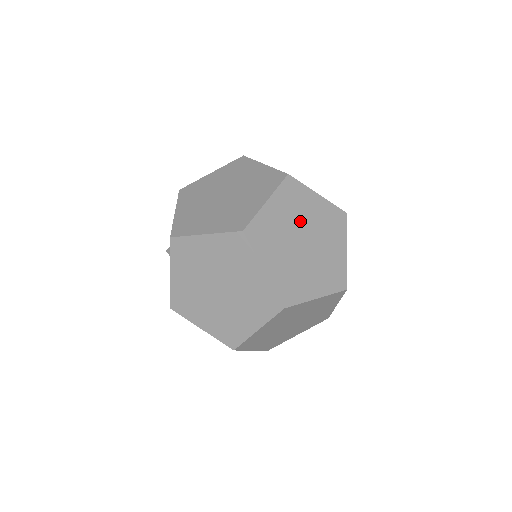
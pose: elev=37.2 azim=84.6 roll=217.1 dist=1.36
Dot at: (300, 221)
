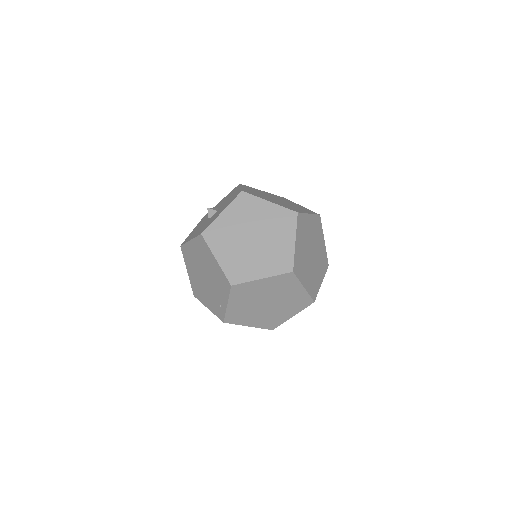
Dot at: (315, 241)
